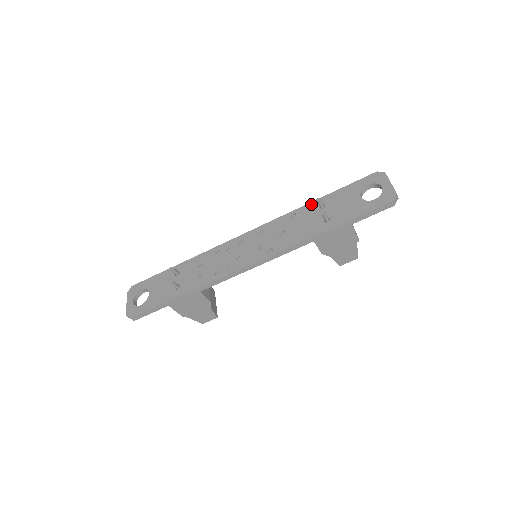
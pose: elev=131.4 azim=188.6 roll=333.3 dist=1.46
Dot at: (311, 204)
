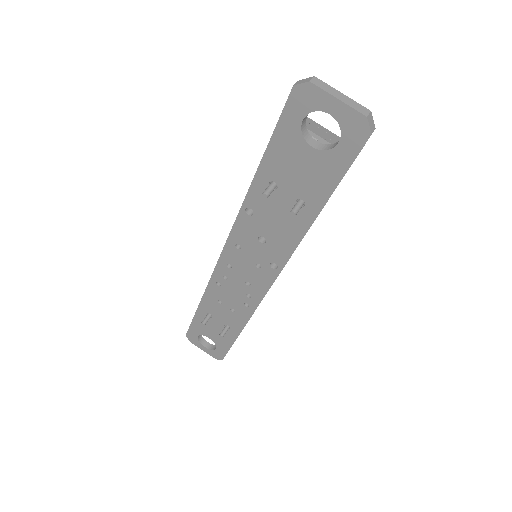
Dot at: (254, 188)
